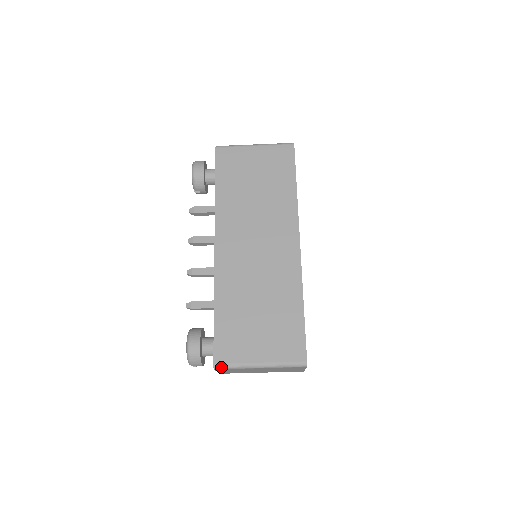
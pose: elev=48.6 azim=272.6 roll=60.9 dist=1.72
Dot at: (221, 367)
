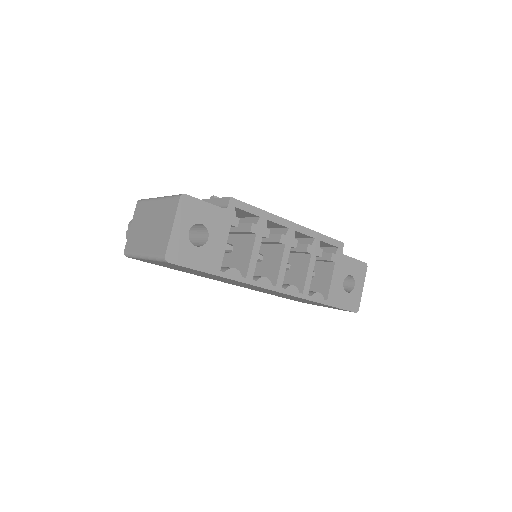
Dot at: occluded
